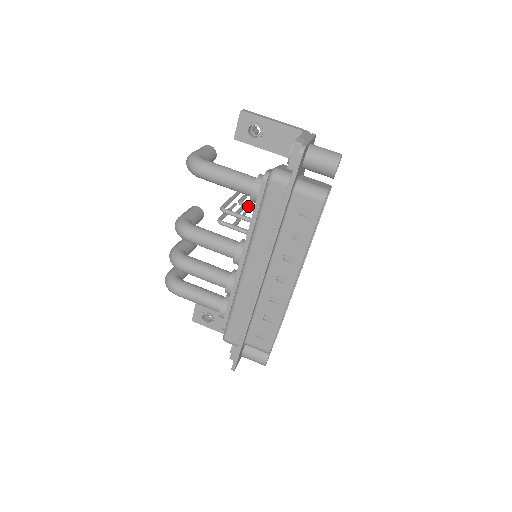
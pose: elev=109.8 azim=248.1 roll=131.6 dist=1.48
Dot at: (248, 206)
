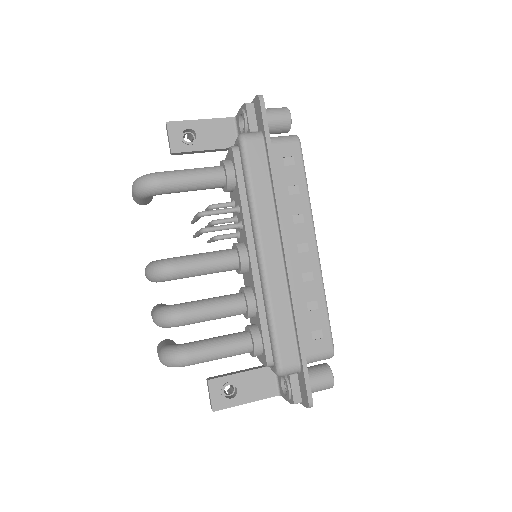
Dot at: (222, 204)
